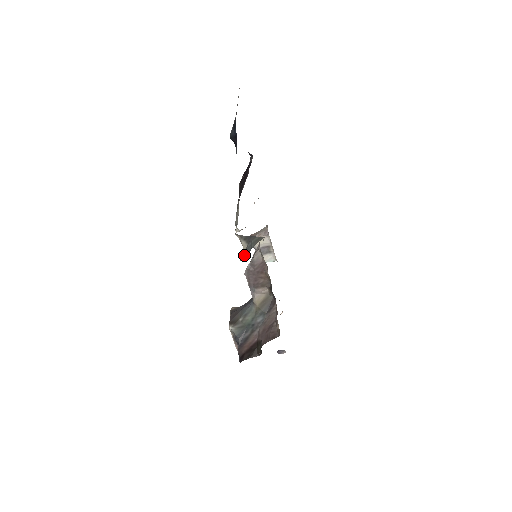
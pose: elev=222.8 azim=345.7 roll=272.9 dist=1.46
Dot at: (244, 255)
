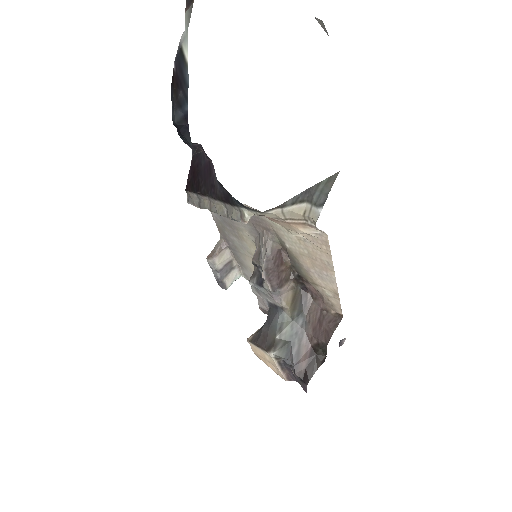
Dot at: (319, 209)
